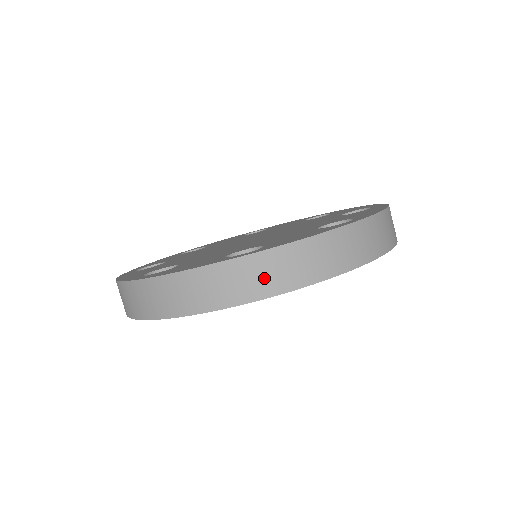
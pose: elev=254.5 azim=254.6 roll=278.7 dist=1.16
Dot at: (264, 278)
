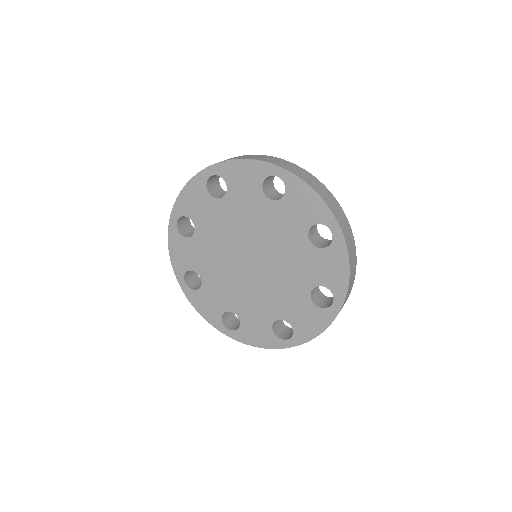
Dot at: occluded
